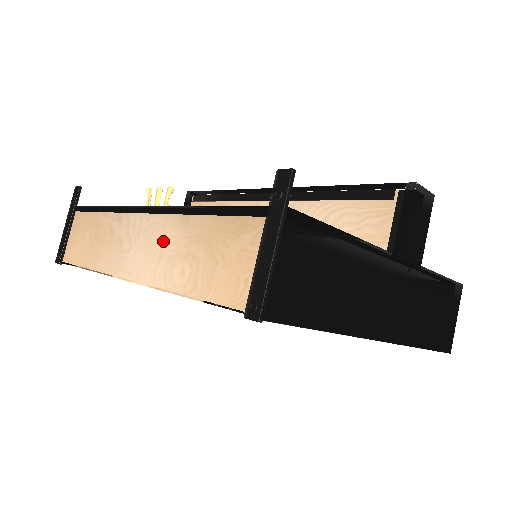
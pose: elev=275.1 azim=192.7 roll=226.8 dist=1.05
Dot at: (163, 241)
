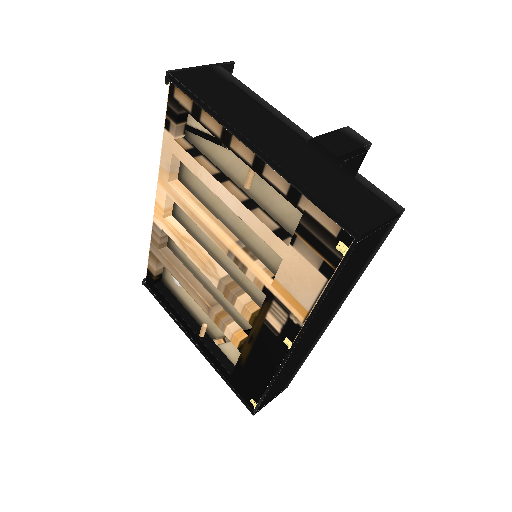
Dot at: occluded
